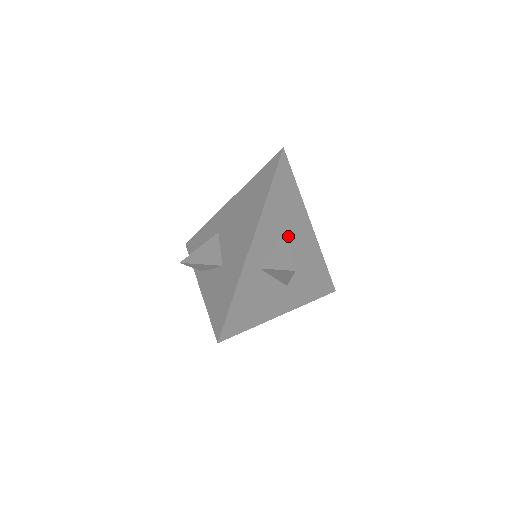
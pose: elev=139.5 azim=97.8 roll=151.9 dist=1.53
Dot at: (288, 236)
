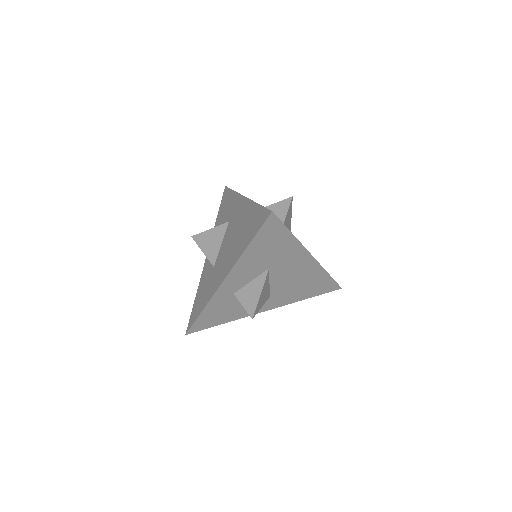
Dot at: (274, 268)
